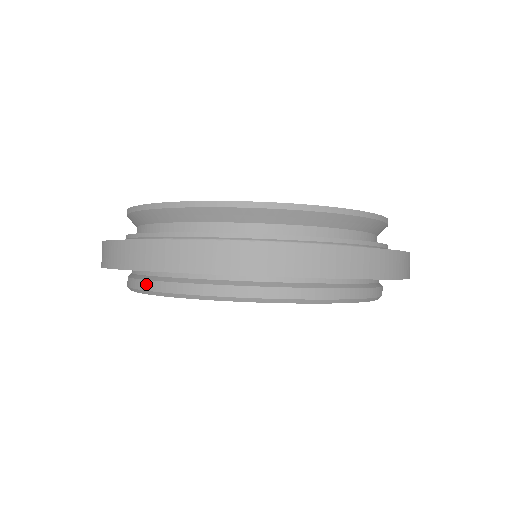
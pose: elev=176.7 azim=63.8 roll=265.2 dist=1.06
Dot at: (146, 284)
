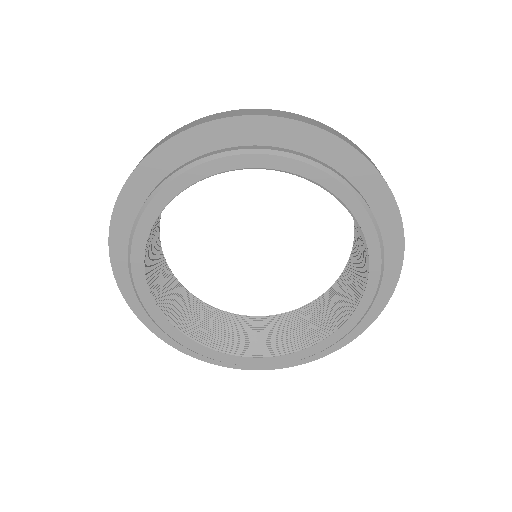
Dot at: (172, 172)
